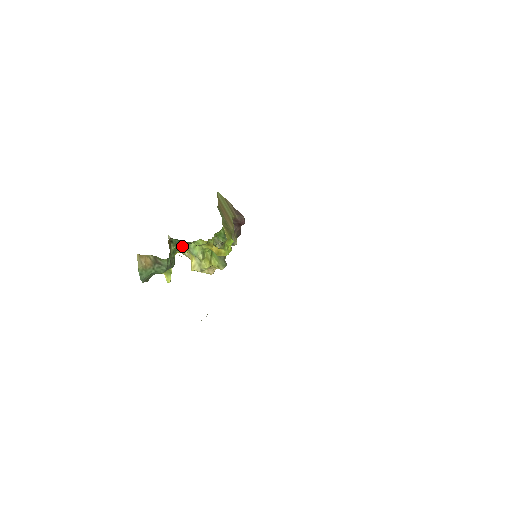
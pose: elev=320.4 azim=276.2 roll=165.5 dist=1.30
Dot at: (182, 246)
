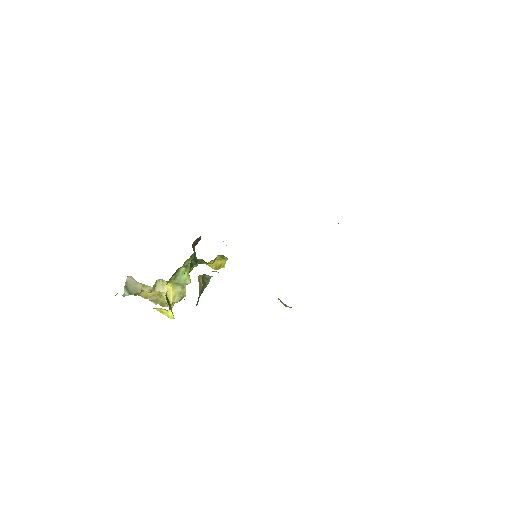
Dot at: (173, 275)
